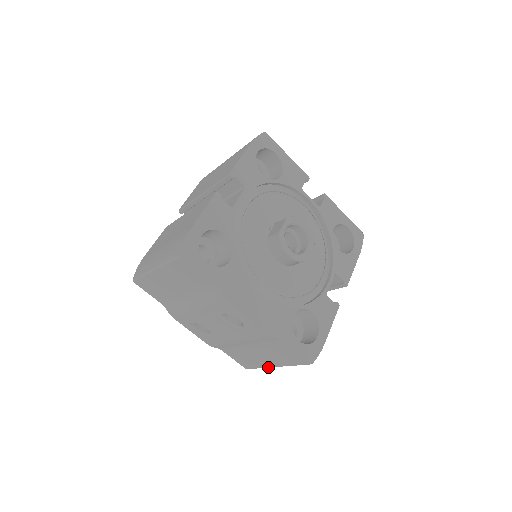
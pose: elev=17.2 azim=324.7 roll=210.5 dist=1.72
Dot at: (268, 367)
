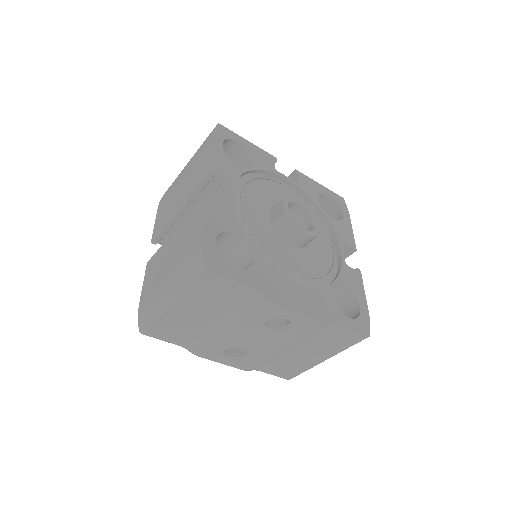
Dot at: occluded
